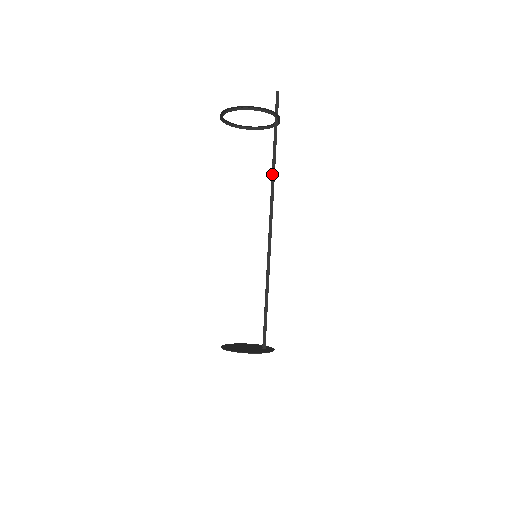
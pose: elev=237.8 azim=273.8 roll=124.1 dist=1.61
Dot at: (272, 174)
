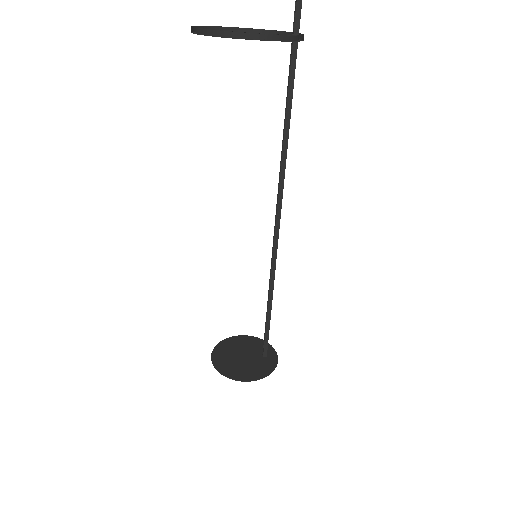
Dot at: (284, 137)
